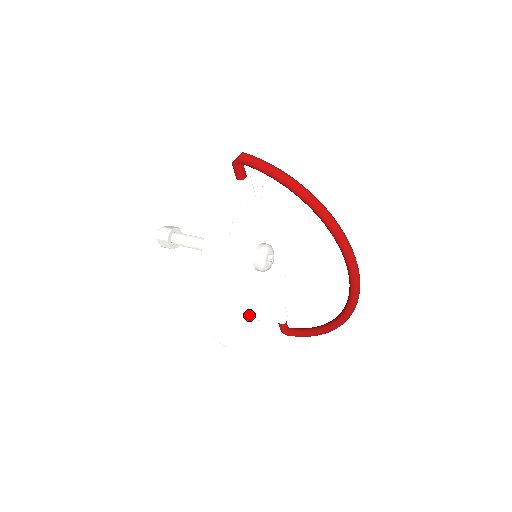
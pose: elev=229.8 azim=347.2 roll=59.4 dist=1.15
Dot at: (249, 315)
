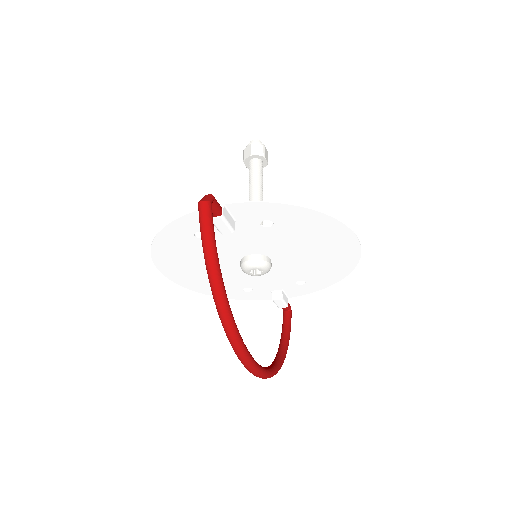
Dot at: (230, 285)
